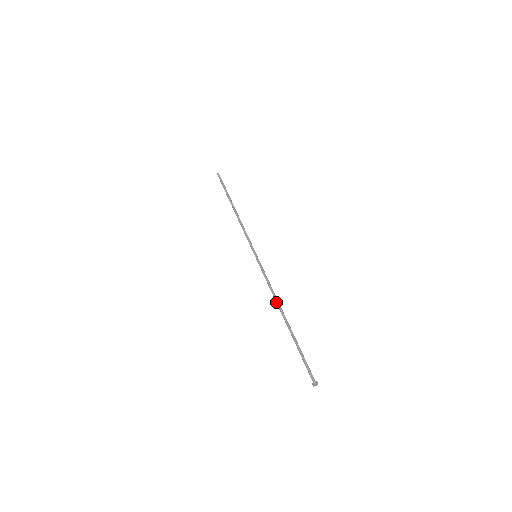
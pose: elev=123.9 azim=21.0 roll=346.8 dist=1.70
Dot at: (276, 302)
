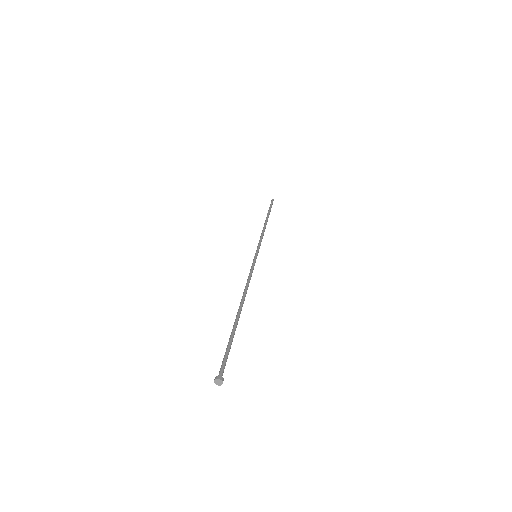
Dot at: (243, 295)
